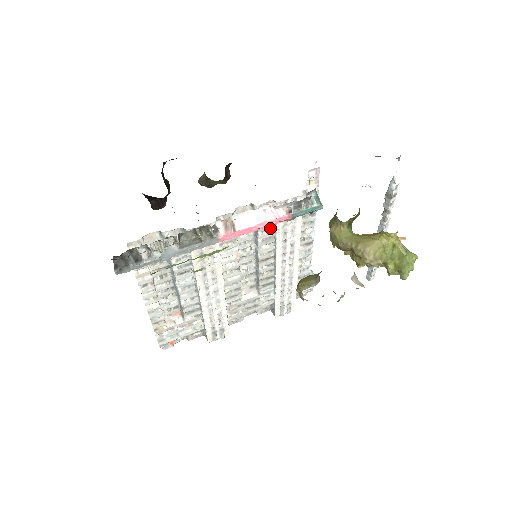
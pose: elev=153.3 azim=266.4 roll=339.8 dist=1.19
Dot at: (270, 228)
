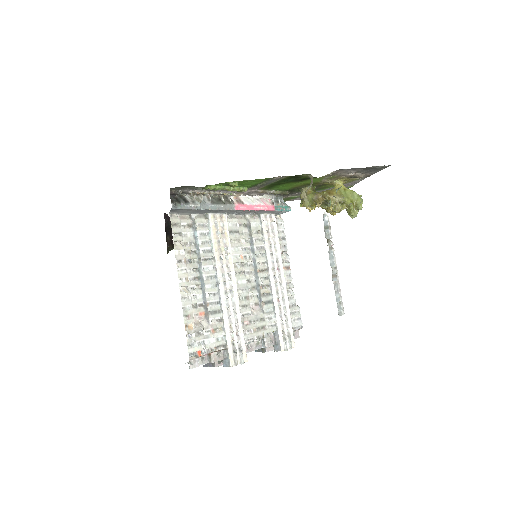
Dot at: (260, 239)
